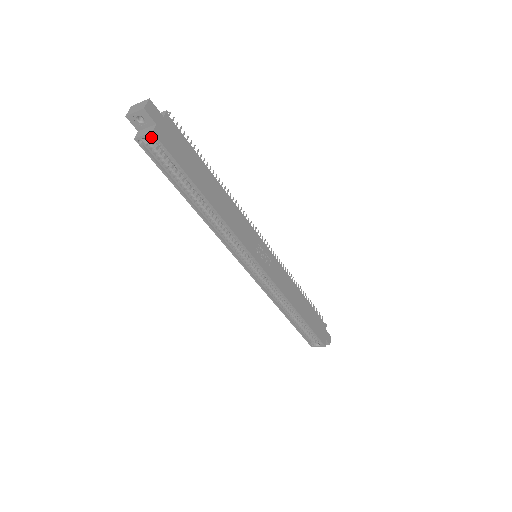
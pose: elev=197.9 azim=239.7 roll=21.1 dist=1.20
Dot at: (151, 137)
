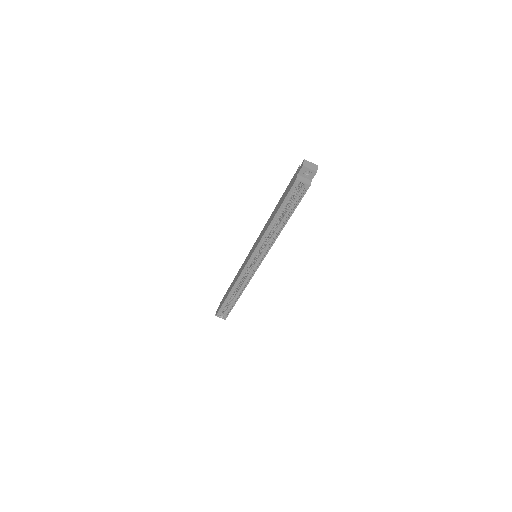
Dot at: (306, 186)
